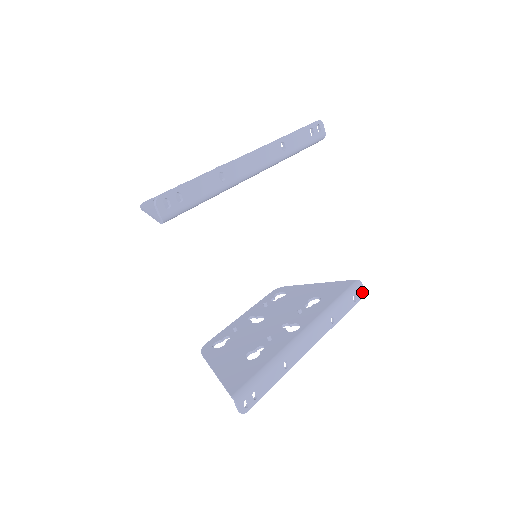
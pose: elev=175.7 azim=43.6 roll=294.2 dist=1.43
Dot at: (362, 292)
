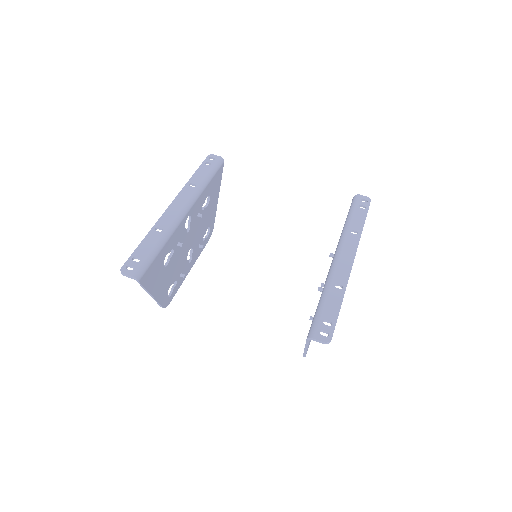
Dot at: (366, 199)
